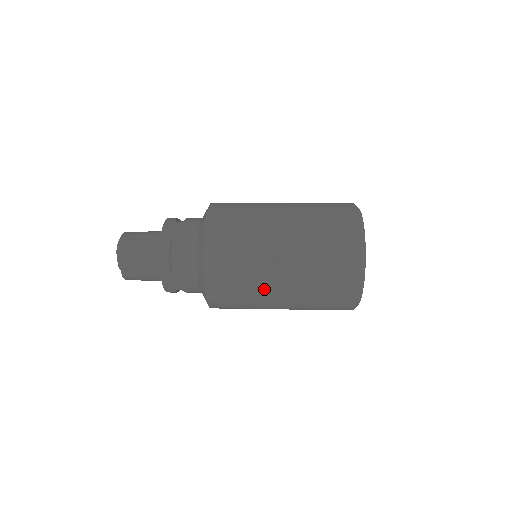
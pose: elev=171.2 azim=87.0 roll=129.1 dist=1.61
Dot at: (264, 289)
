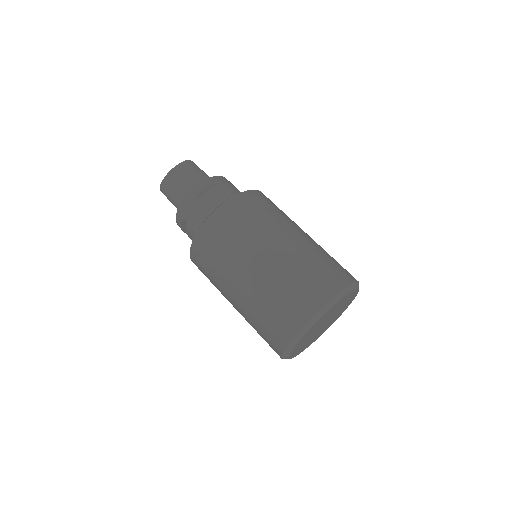
Dot at: occluded
